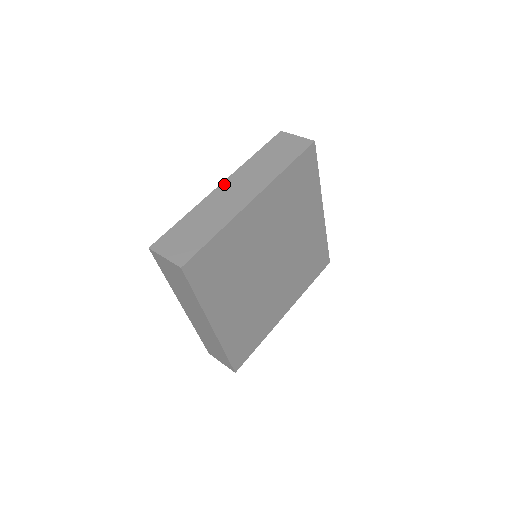
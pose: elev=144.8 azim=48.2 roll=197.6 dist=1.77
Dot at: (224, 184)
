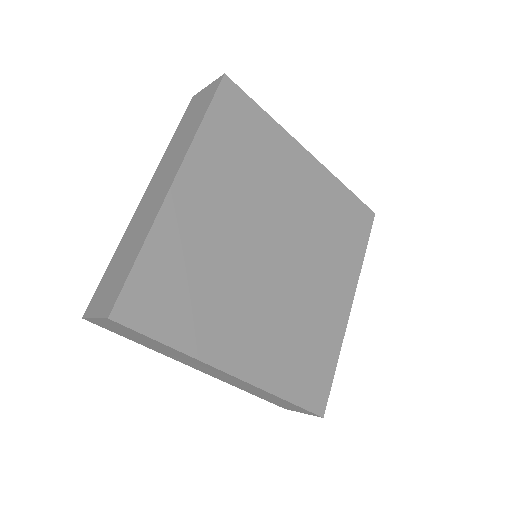
Dot at: (146, 192)
